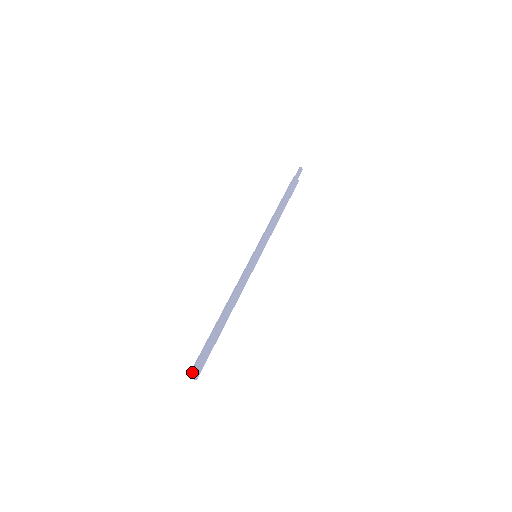
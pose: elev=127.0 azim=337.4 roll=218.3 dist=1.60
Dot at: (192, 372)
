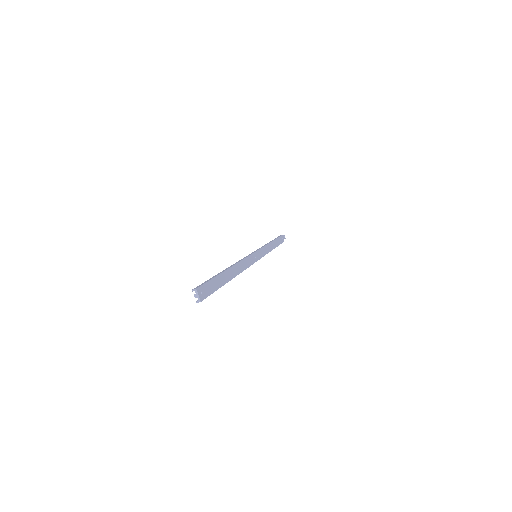
Dot at: (197, 287)
